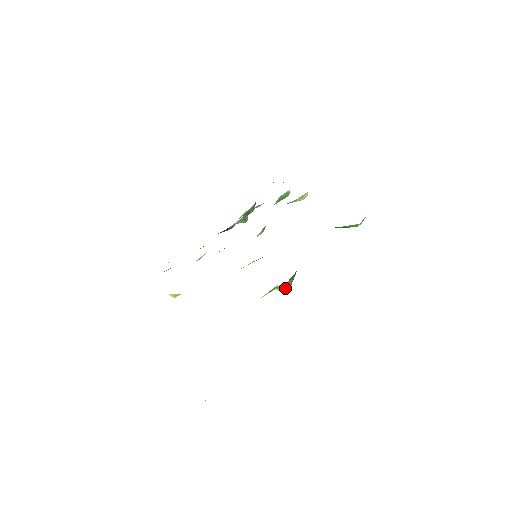
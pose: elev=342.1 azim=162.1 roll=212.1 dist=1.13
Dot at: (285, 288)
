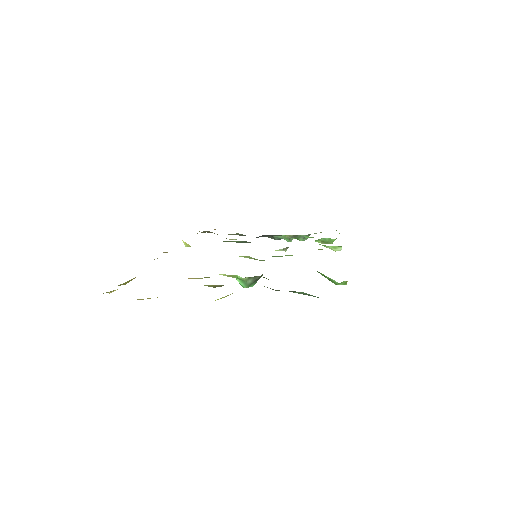
Dot at: (243, 283)
